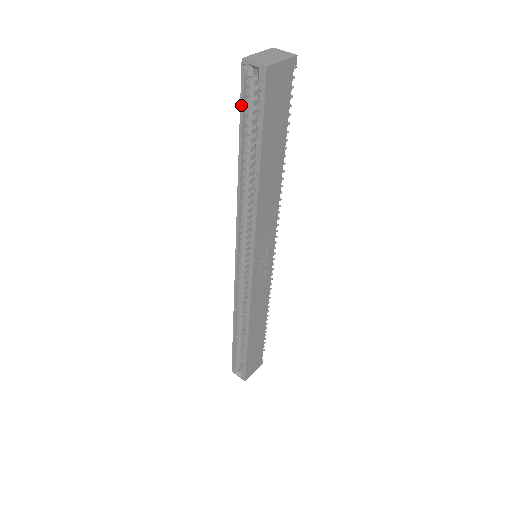
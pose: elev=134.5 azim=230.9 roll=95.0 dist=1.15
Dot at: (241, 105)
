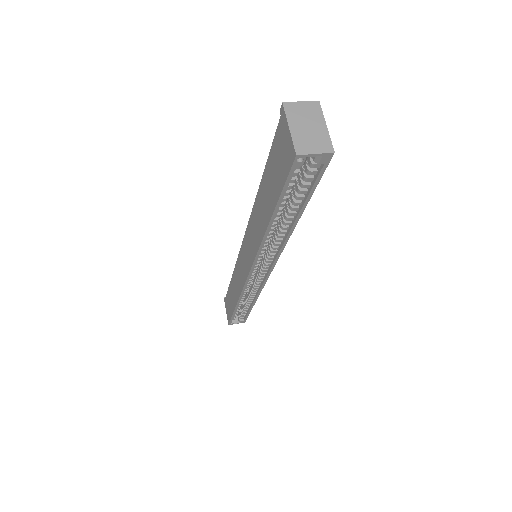
Dot at: (285, 188)
